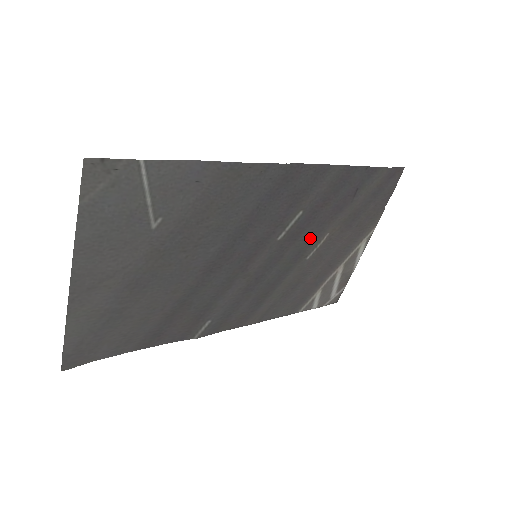
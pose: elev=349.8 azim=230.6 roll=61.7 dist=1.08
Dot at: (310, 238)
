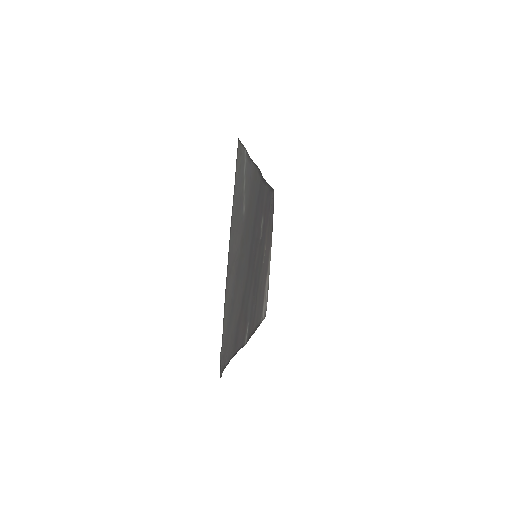
Dot at: (263, 244)
